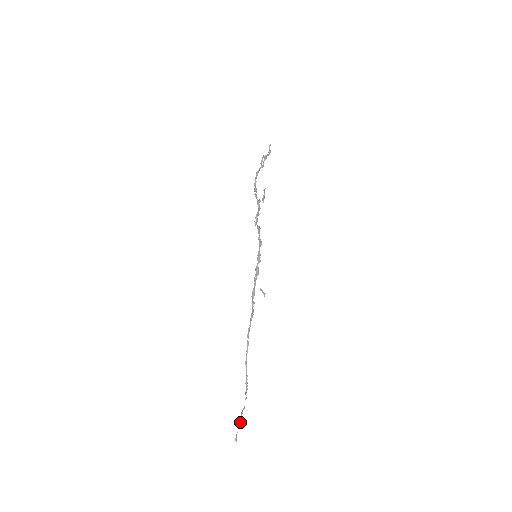
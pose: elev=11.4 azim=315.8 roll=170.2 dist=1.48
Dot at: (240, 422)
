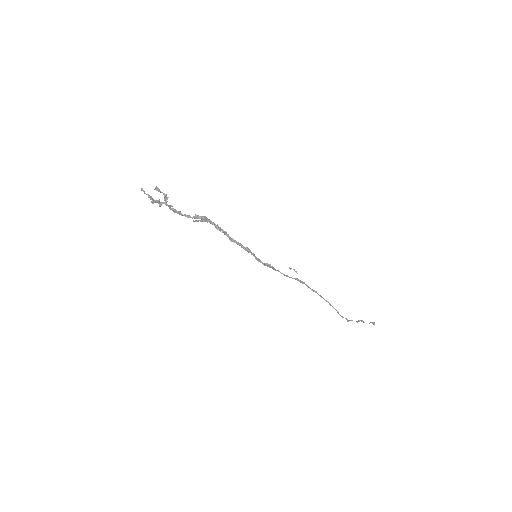
Dot at: occluded
